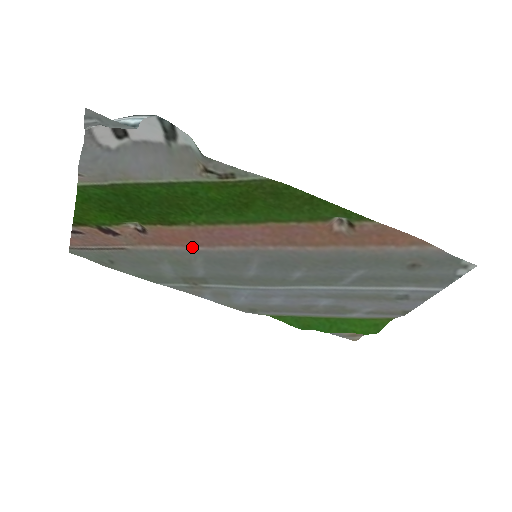
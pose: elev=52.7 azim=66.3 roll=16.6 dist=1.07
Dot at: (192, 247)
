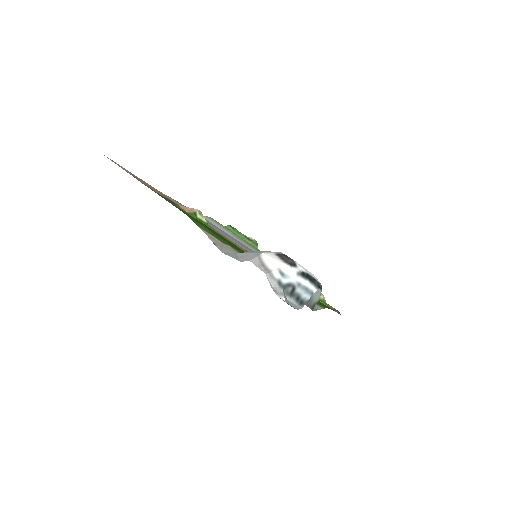
Dot at: occluded
